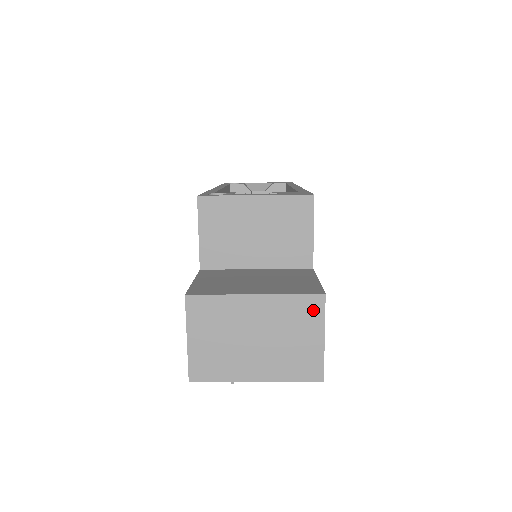
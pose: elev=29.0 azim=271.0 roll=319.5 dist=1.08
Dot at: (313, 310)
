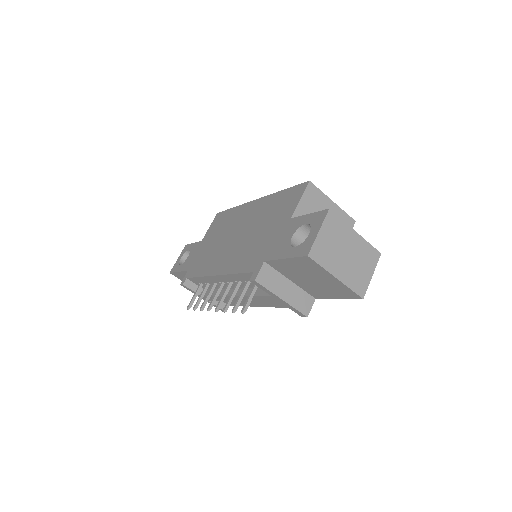
Dot at: (374, 258)
